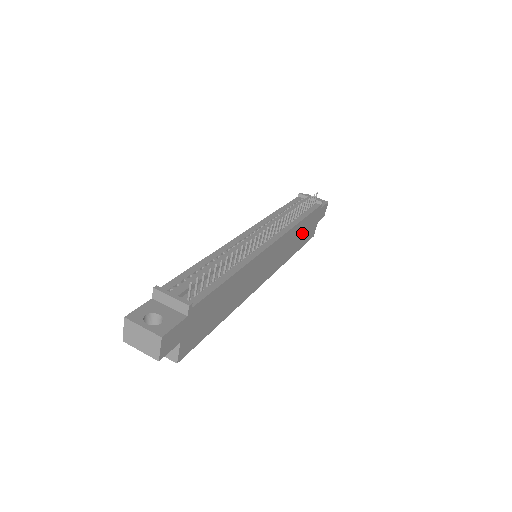
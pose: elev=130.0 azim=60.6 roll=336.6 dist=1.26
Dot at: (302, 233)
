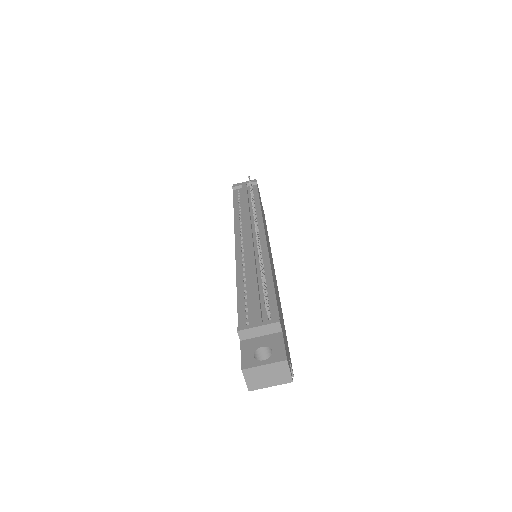
Dot at: occluded
